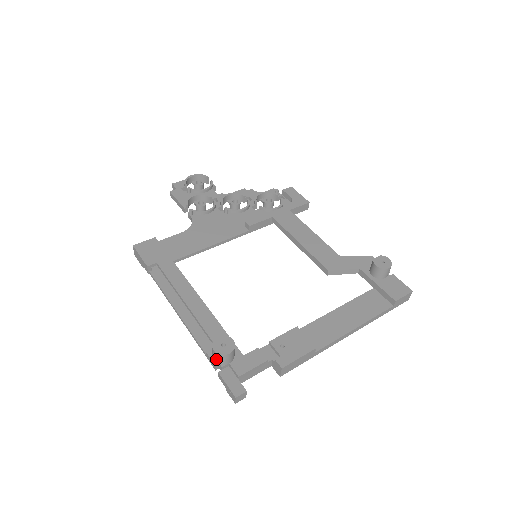
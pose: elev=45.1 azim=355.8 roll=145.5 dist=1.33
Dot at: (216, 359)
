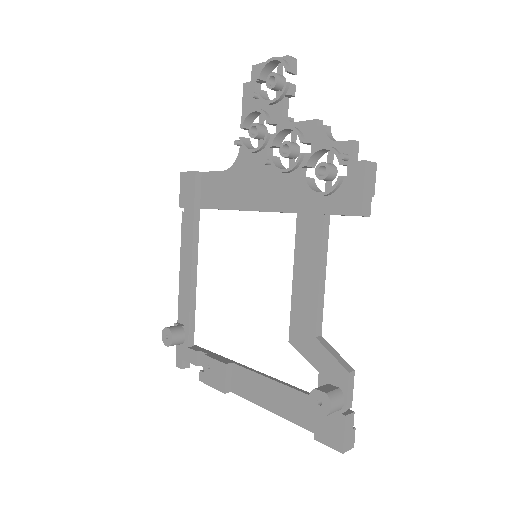
Dot at: occluded
